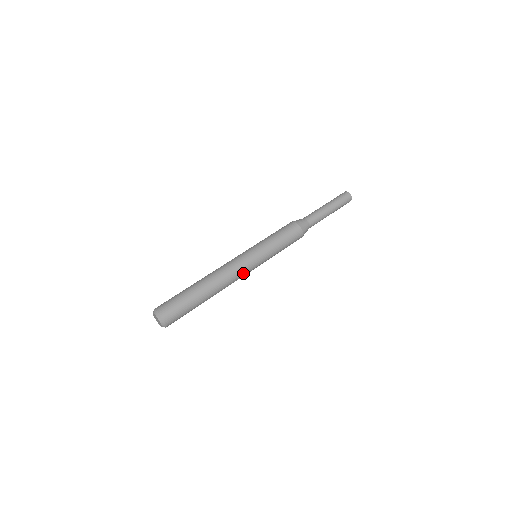
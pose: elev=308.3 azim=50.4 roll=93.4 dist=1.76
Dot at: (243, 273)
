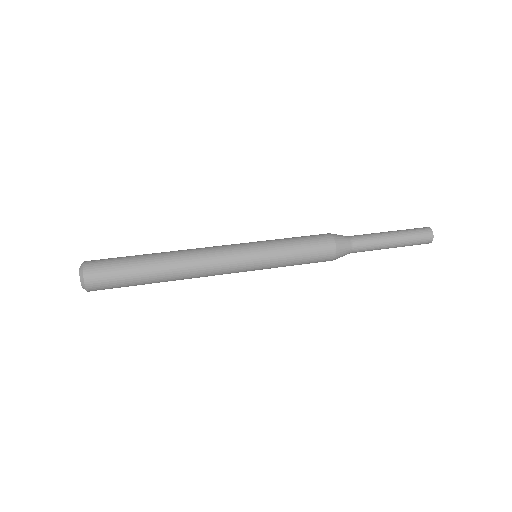
Dot at: (224, 264)
